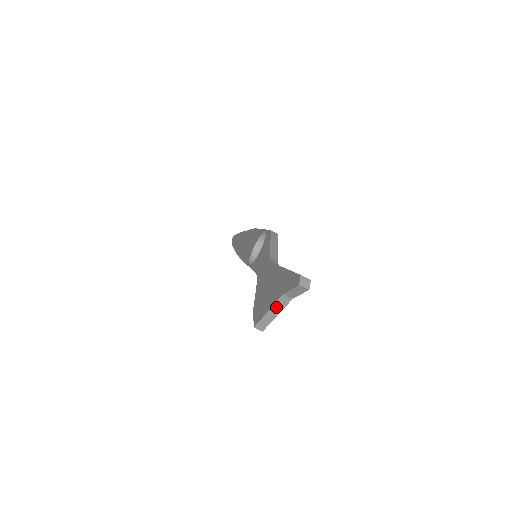
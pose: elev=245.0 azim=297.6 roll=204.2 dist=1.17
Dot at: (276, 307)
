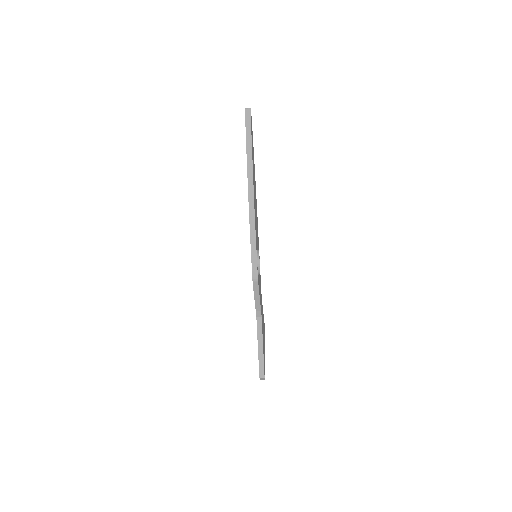
Dot at: occluded
